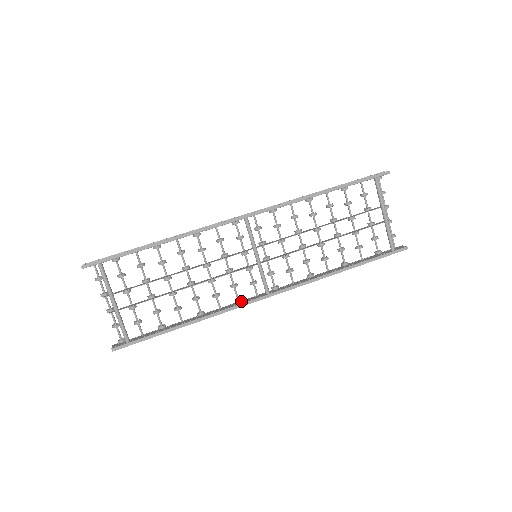
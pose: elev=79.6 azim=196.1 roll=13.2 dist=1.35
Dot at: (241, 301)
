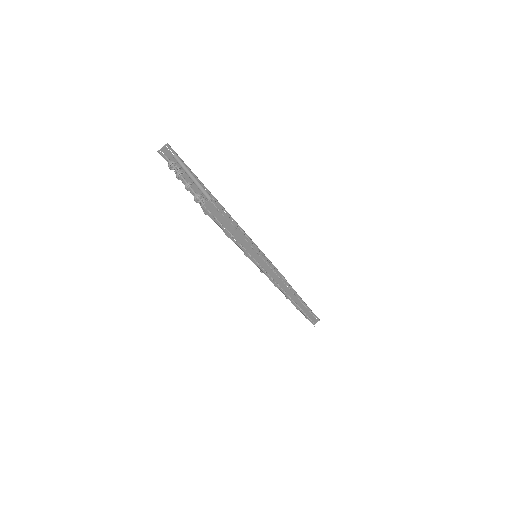
Dot at: (266, 271)
